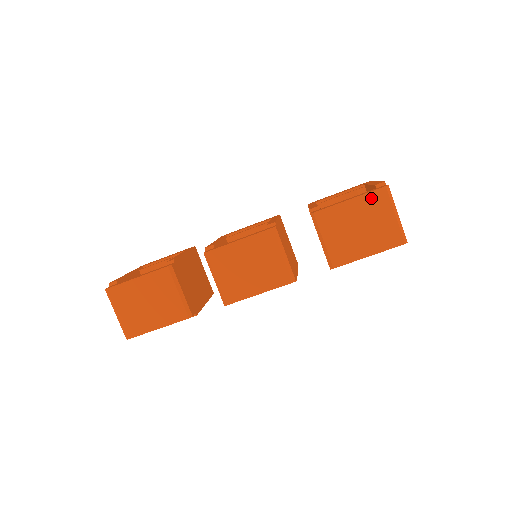
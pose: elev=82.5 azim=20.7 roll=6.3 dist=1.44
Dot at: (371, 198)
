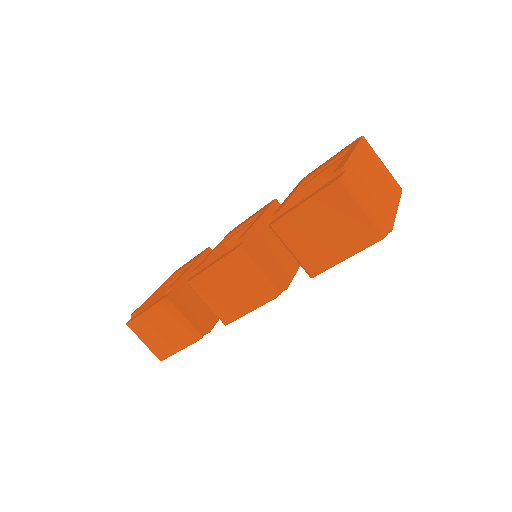
Dot at: (326, 196)
